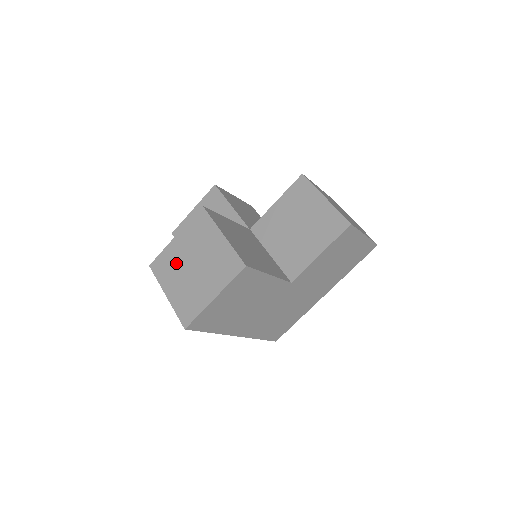
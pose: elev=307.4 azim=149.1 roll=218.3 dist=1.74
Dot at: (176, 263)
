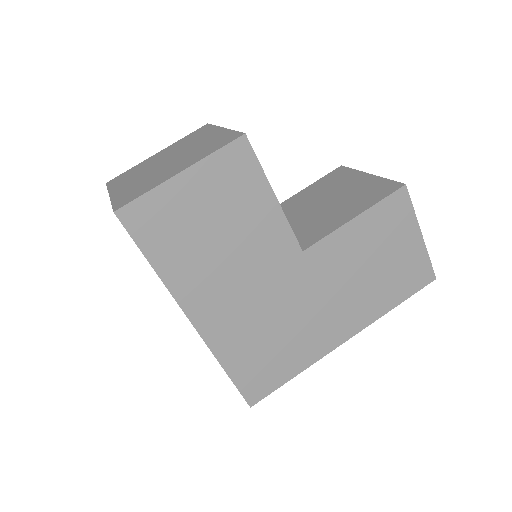
Dot at: (144, 168)
